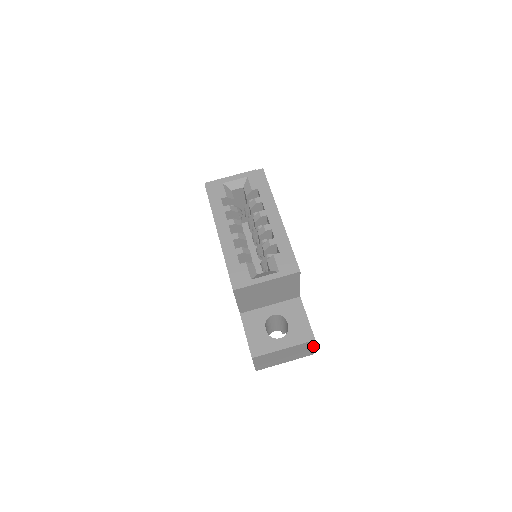
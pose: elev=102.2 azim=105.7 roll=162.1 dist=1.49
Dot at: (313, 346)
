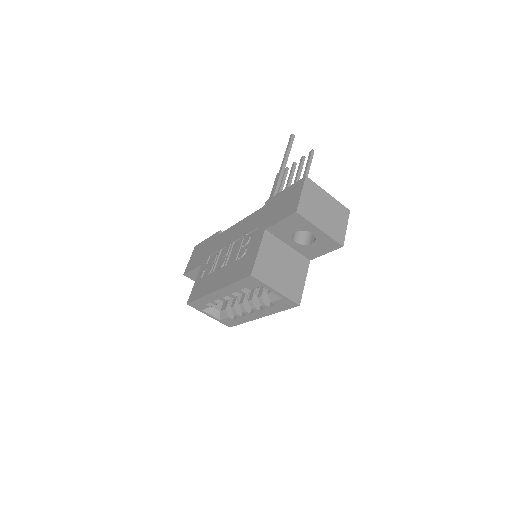
Dot at: occluded
